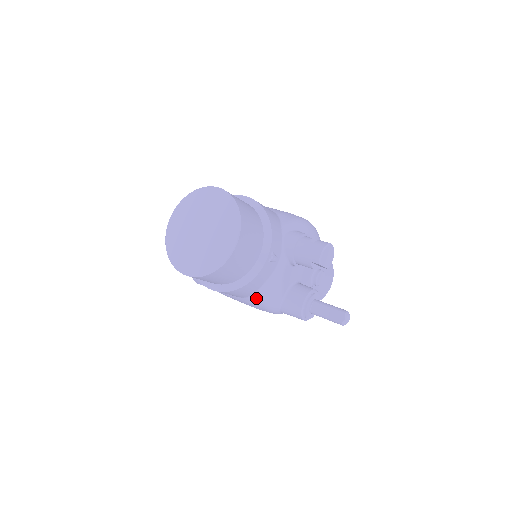
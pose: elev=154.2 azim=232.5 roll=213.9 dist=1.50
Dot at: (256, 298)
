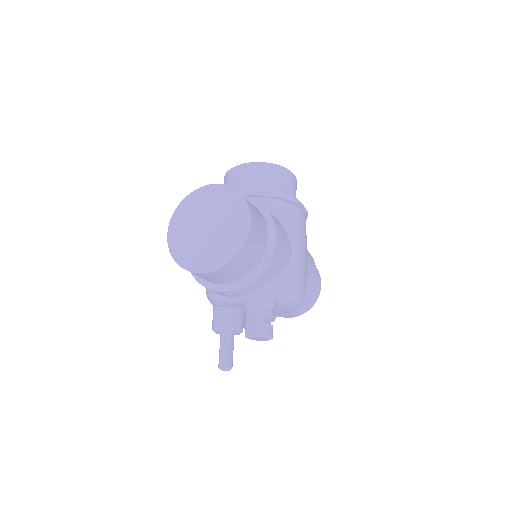
Dot at: occluded
